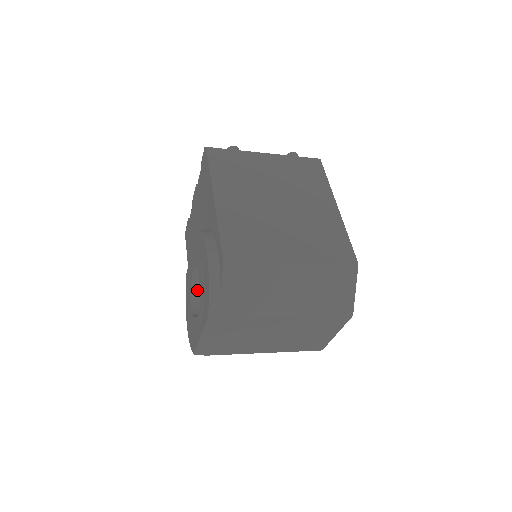
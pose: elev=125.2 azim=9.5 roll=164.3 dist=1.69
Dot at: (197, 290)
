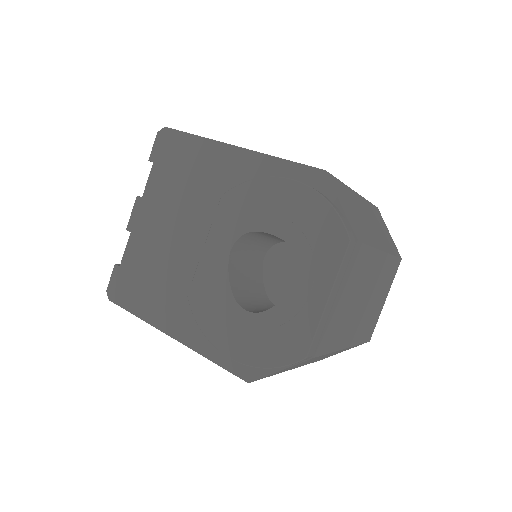
Dot at: (237, 291)
